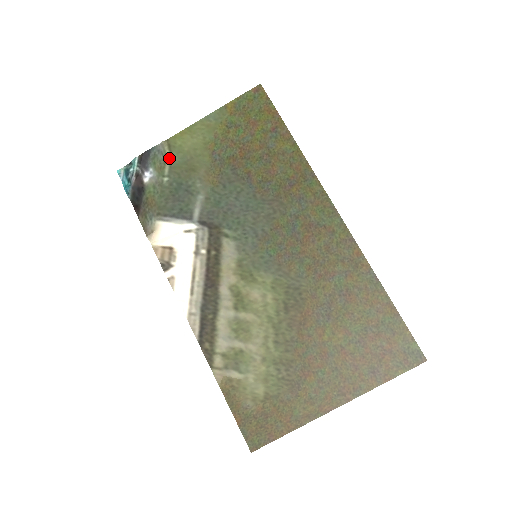
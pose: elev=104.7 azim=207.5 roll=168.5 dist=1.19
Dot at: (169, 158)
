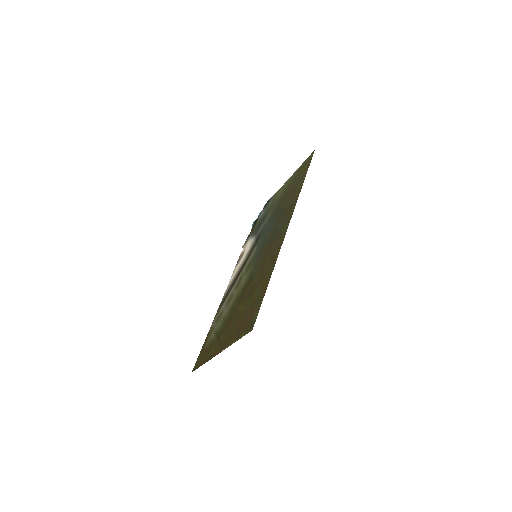
Dot at: occluded
